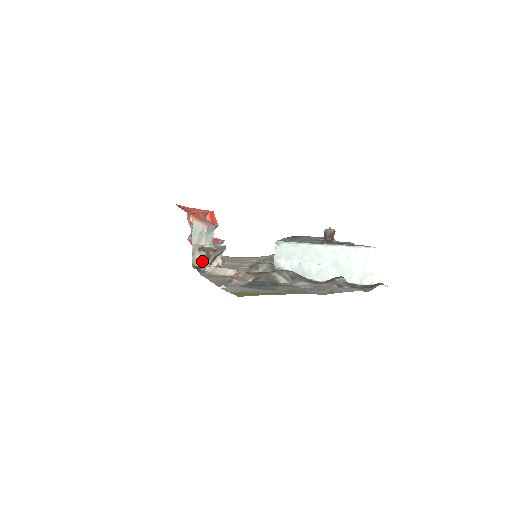
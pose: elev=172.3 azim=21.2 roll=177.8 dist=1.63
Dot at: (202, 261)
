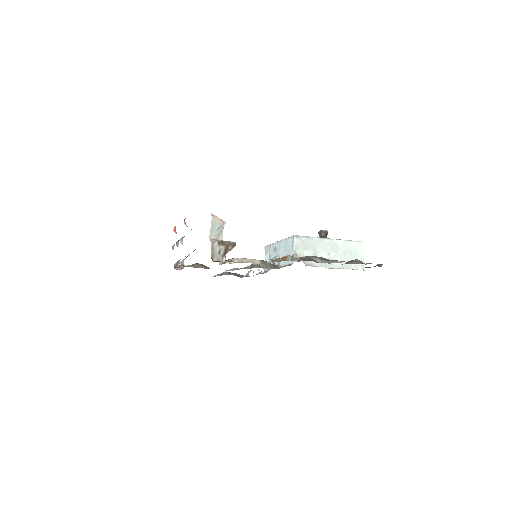
Dot at: (220, 256)
